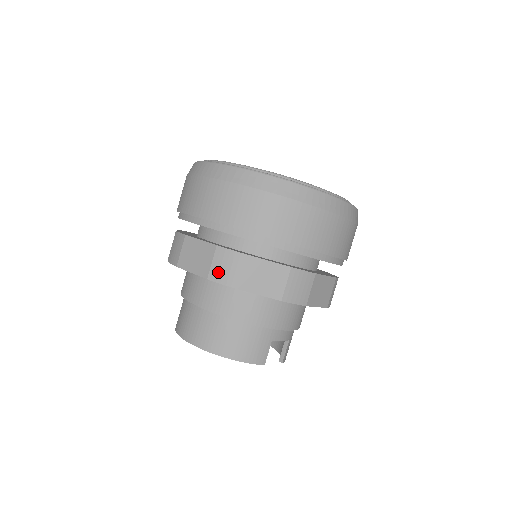
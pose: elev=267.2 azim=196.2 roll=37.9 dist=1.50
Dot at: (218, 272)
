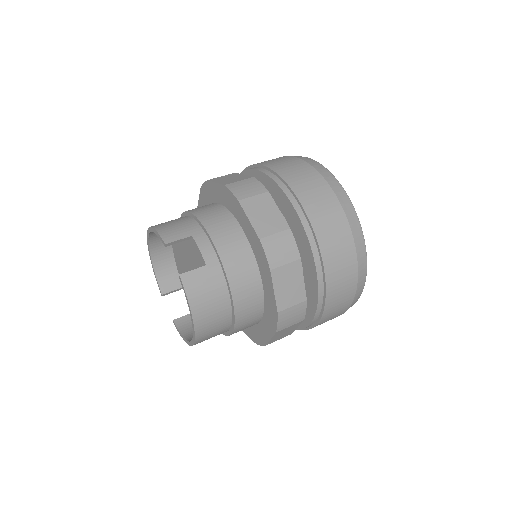
Dot at: occluded
